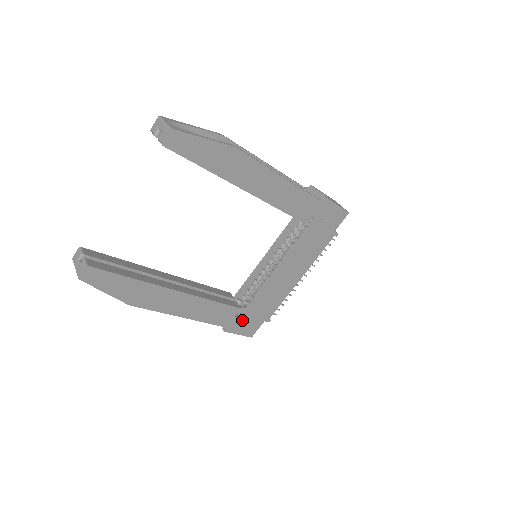
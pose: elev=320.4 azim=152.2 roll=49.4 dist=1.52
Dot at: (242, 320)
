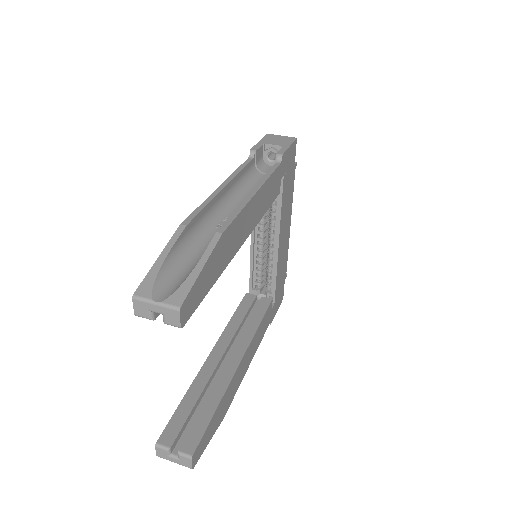
Dot at: (275, 302)
